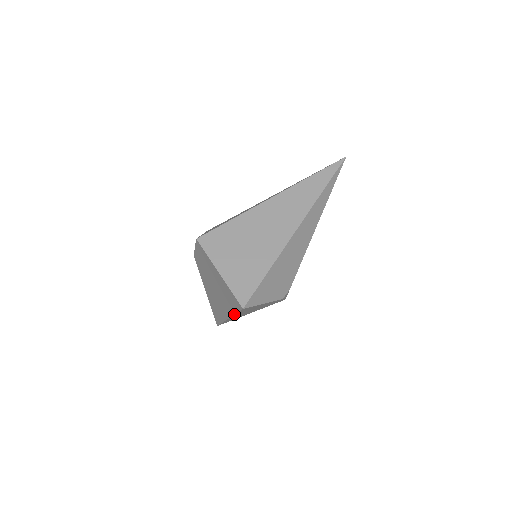
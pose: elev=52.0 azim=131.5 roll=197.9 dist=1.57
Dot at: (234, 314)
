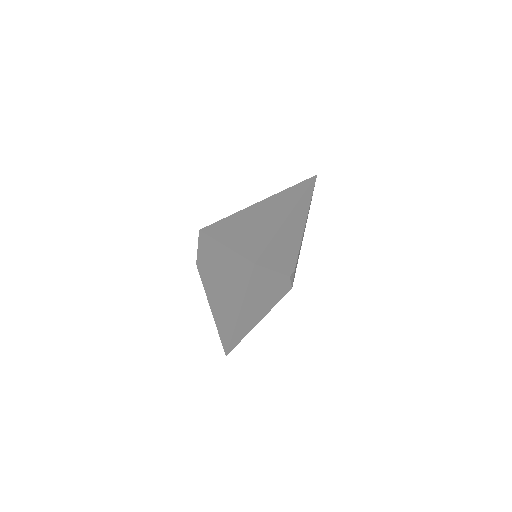
Dot at: (245, 292)
